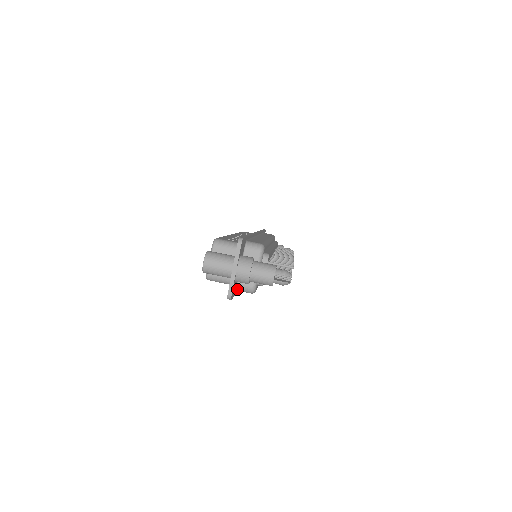
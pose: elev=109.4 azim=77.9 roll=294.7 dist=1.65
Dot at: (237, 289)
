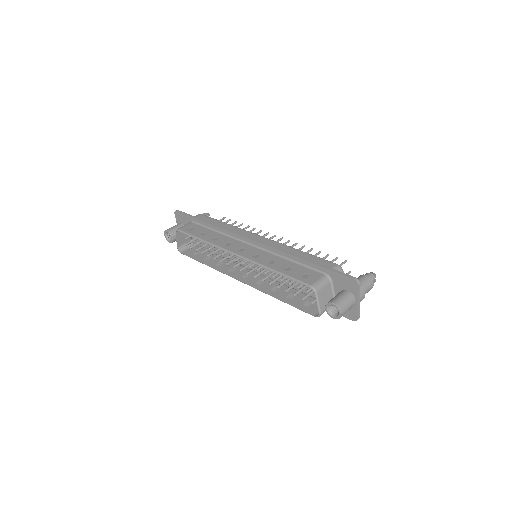
Dot at: occluded
